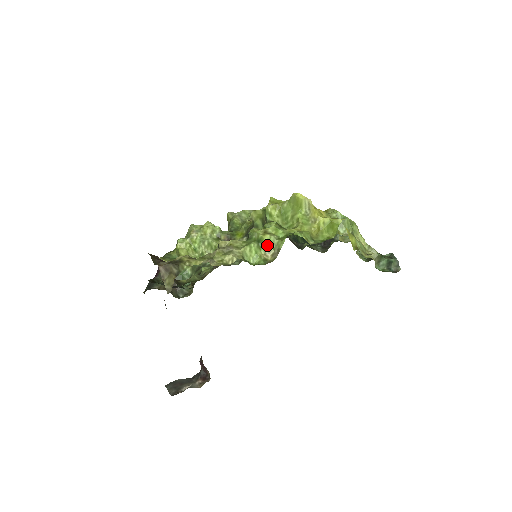
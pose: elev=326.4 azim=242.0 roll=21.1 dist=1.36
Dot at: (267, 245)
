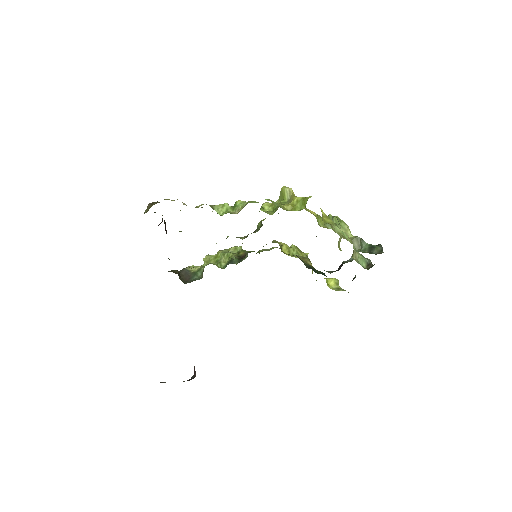
Dot at: (238, 206)
